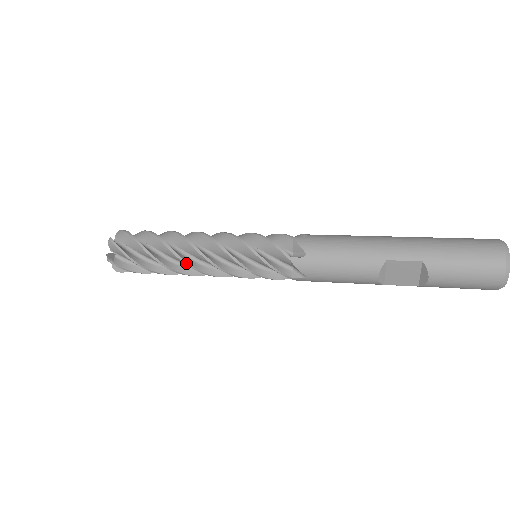
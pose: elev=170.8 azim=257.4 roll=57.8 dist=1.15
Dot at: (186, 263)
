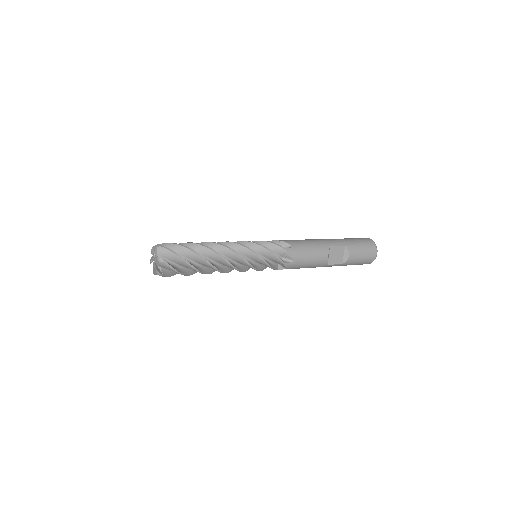
Dot at: (222, 257)
